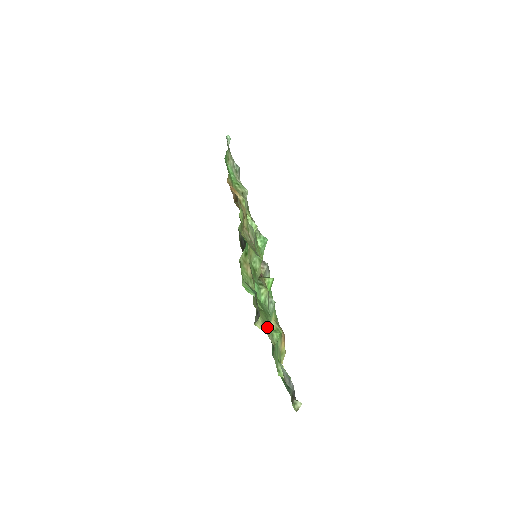
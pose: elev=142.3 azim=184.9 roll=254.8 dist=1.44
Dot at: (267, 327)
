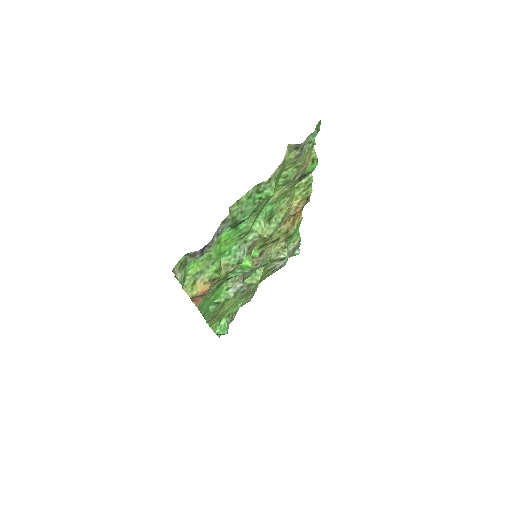
Dot at: (281, 171)
